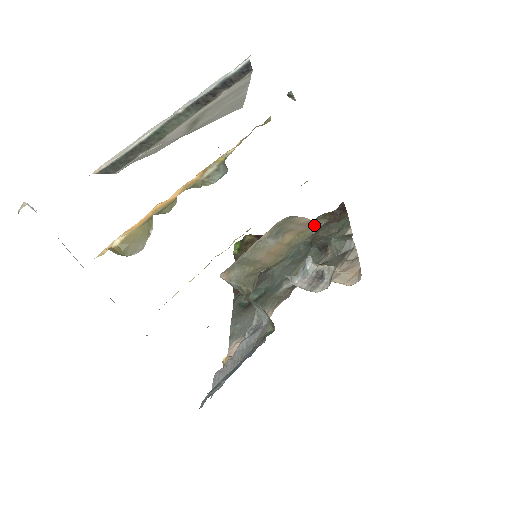
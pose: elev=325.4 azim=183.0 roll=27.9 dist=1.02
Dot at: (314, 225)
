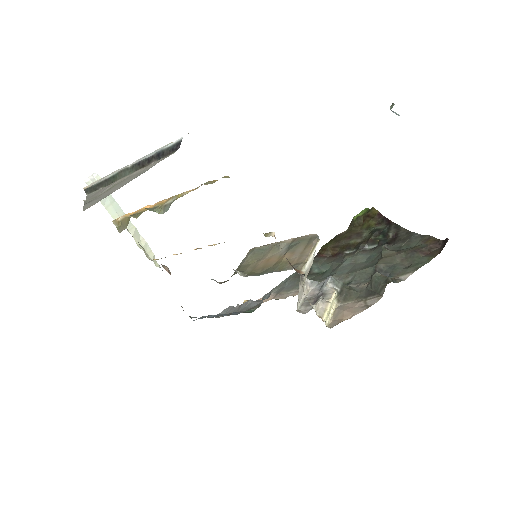
Dot at: (296, 263)
